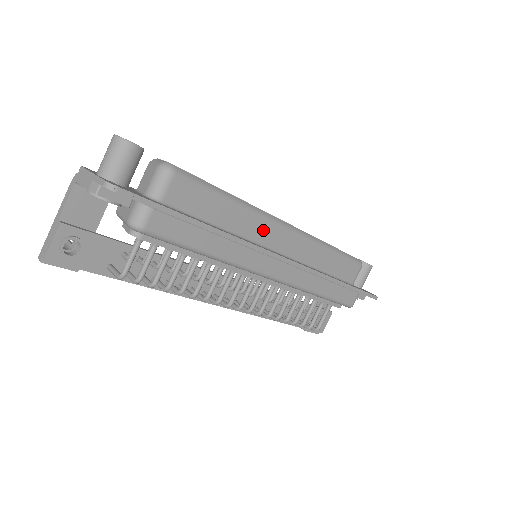
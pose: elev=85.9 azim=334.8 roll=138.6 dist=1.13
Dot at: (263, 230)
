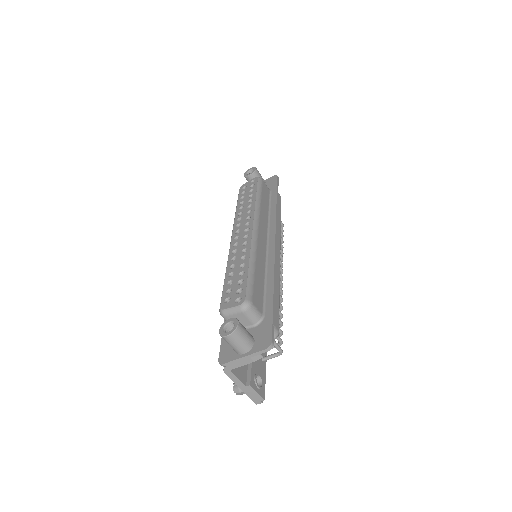
Dot at: (261, 248)
